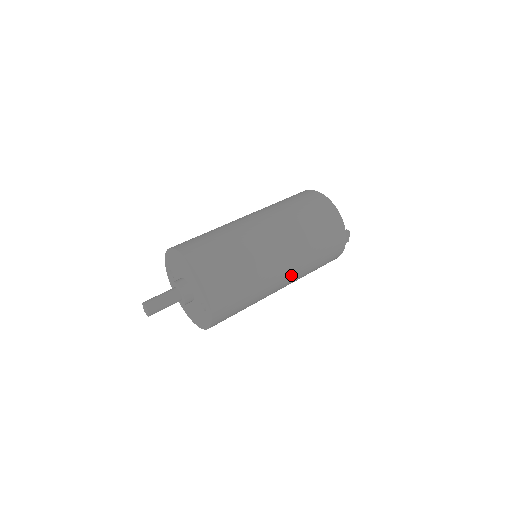
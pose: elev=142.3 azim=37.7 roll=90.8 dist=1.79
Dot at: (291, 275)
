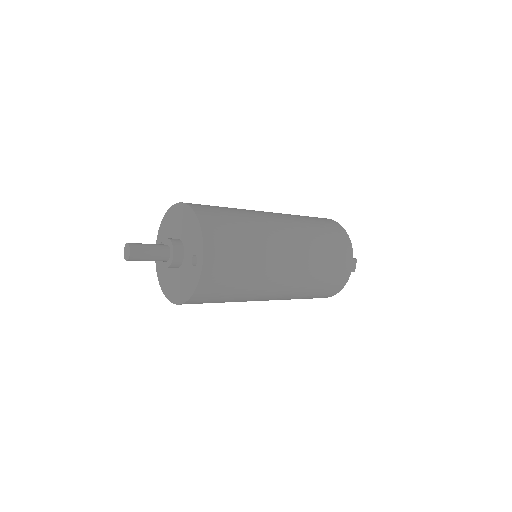
Dot at: (294, 270)
